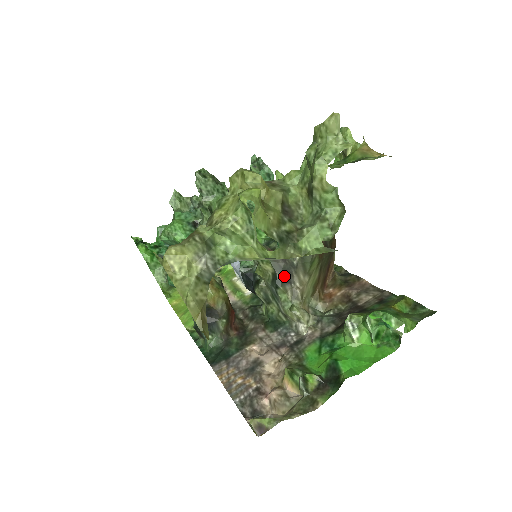
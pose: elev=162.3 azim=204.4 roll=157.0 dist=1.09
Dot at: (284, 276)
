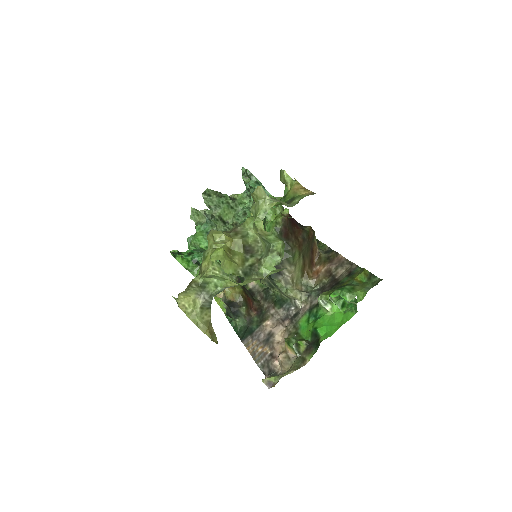
Dot at: occluded
